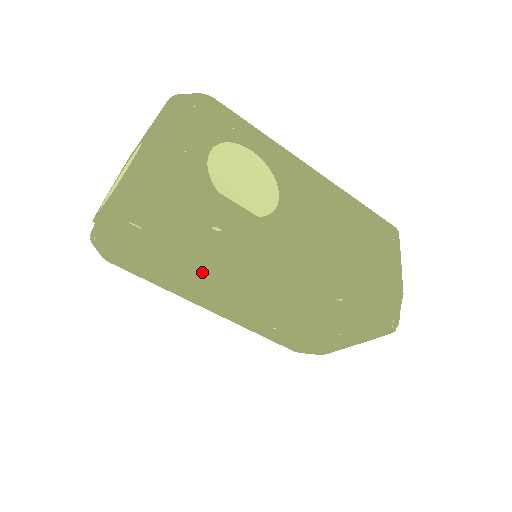
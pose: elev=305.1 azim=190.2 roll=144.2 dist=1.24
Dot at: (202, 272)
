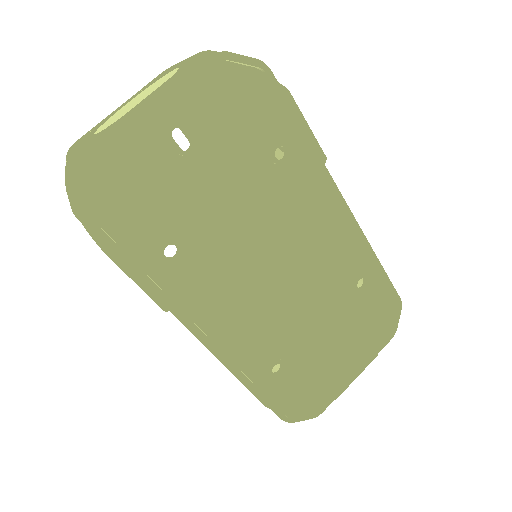
Dot at: (225, 247)
